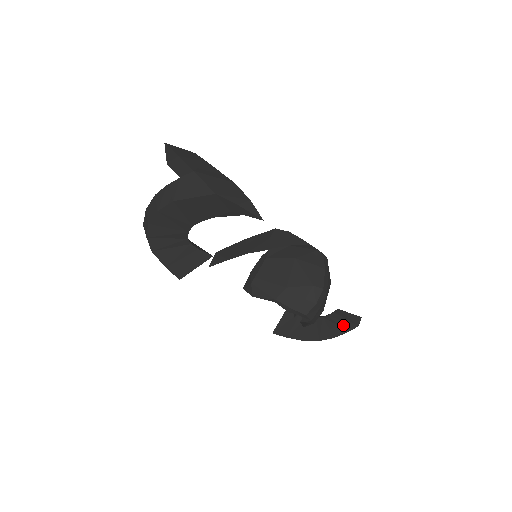
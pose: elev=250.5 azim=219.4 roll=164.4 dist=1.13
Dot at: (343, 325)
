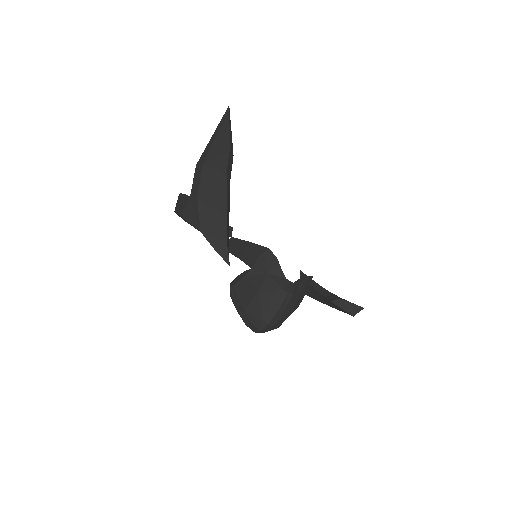
Dot at: (342, 309)
